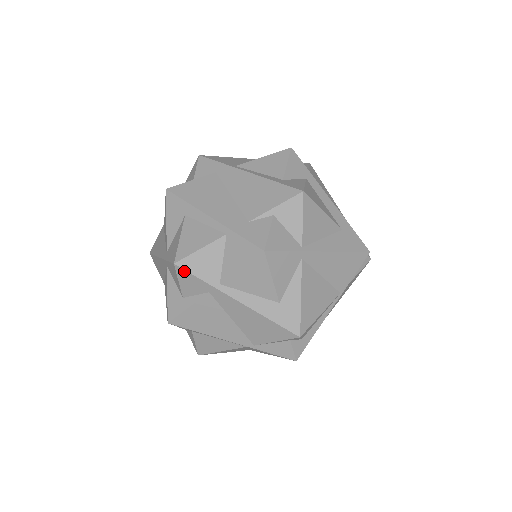
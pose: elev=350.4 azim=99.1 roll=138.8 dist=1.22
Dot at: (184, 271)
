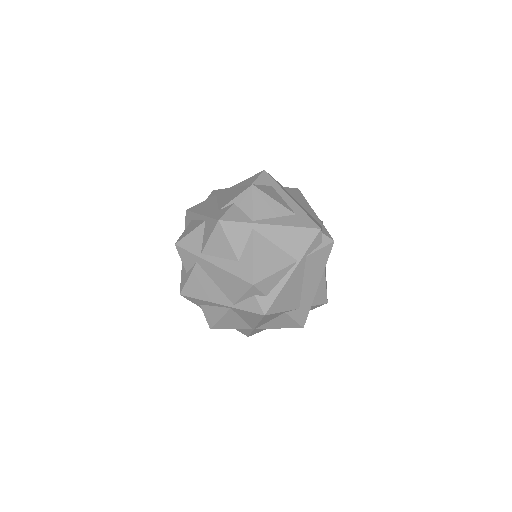
Dot at: (181, 248)
